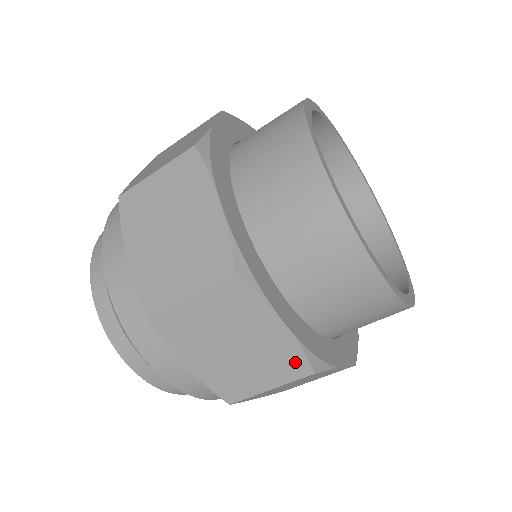
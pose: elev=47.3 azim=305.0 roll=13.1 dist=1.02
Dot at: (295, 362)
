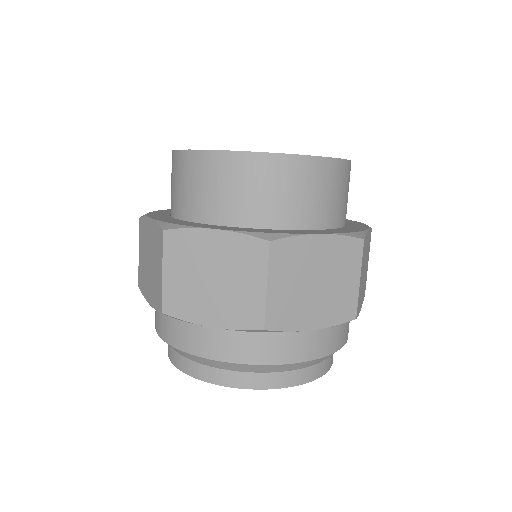
Dot at: (350, 247)
